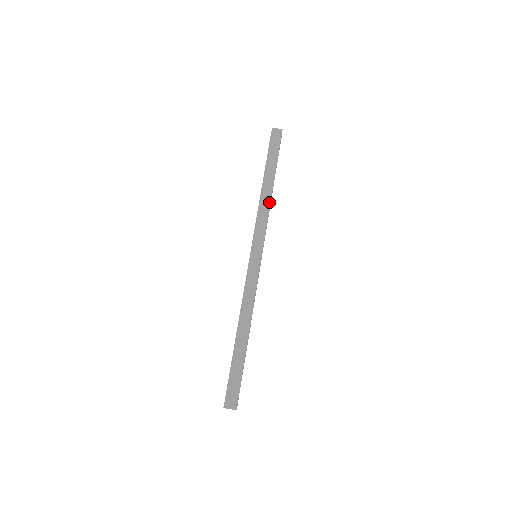
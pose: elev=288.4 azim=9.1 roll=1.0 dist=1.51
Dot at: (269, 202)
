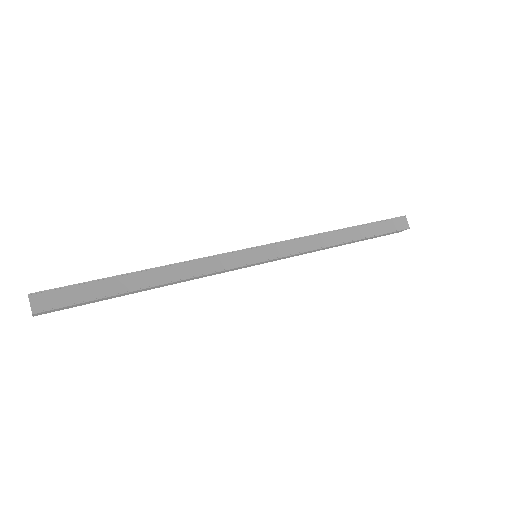
Dot at: (327, 245)
